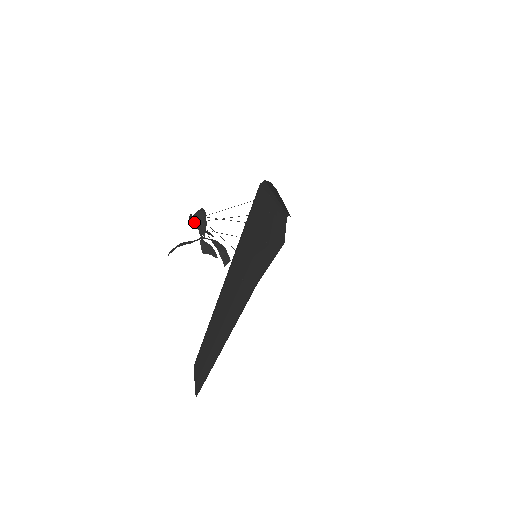
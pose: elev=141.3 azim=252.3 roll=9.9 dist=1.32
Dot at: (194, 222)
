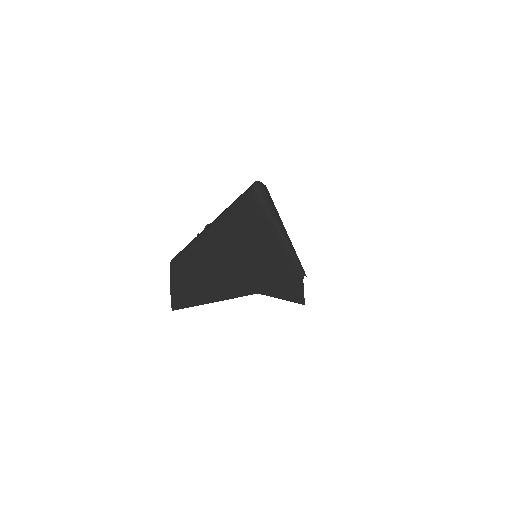
Dot at: occluded
